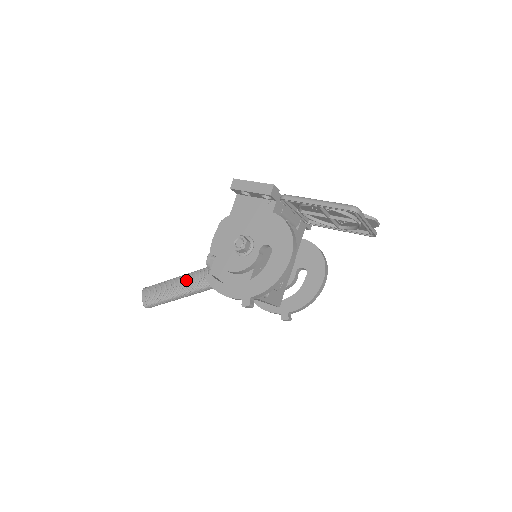
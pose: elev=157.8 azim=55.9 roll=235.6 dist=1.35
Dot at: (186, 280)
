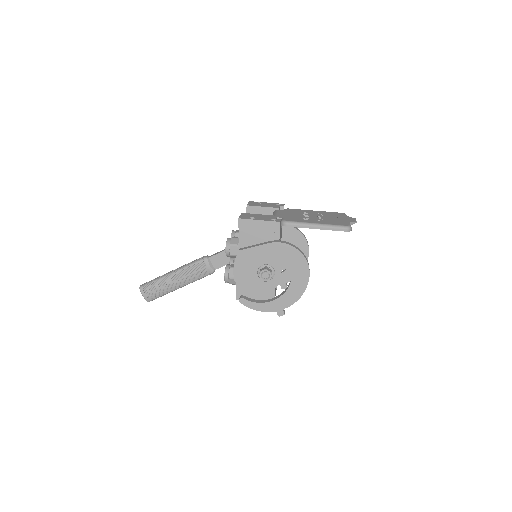
Dot at: (183, 275)
